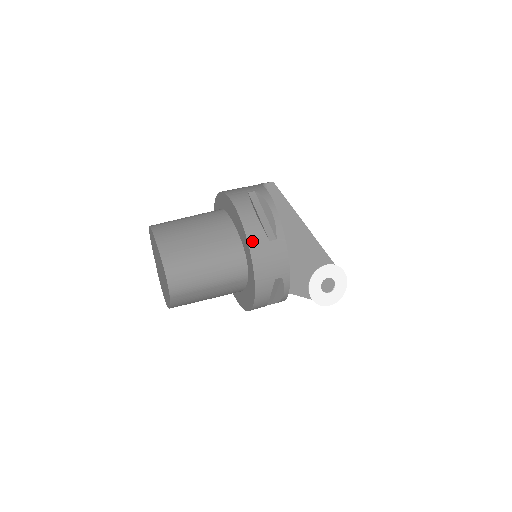
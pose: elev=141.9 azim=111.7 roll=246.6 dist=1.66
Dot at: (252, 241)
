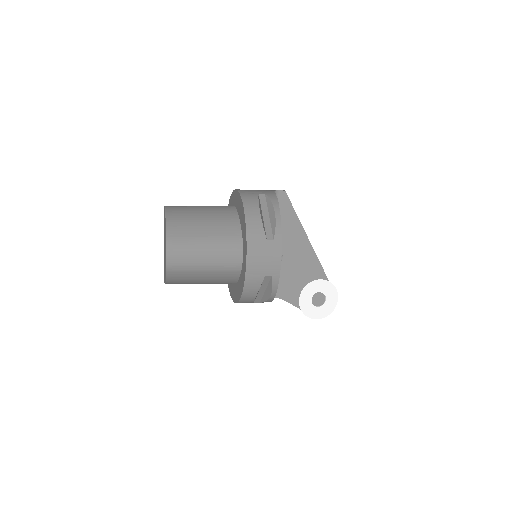
Dot at: (251, 236)
